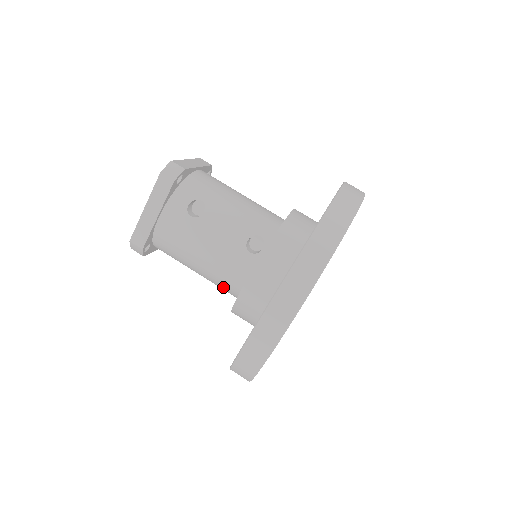
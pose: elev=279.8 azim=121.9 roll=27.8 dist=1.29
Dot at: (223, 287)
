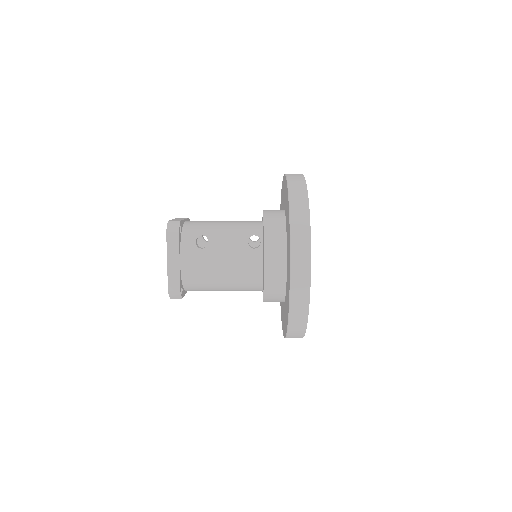
Dot at: (248, 286)
